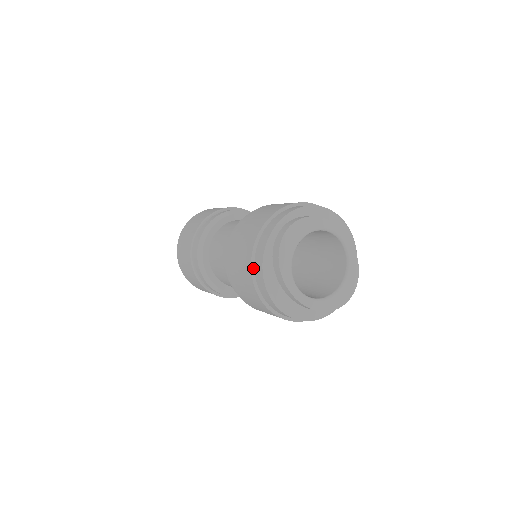
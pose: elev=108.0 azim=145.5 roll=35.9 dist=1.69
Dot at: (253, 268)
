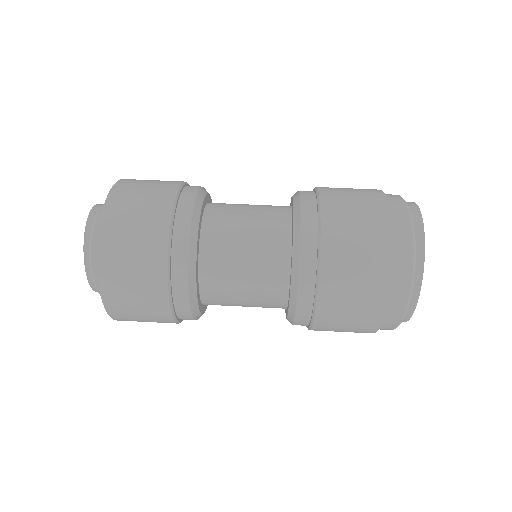
Dot at: (391, 221)
